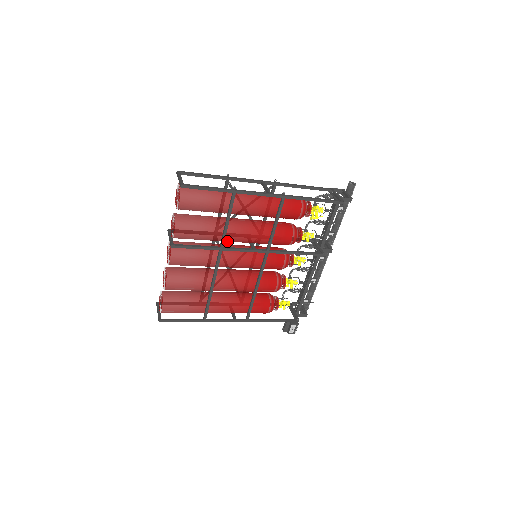
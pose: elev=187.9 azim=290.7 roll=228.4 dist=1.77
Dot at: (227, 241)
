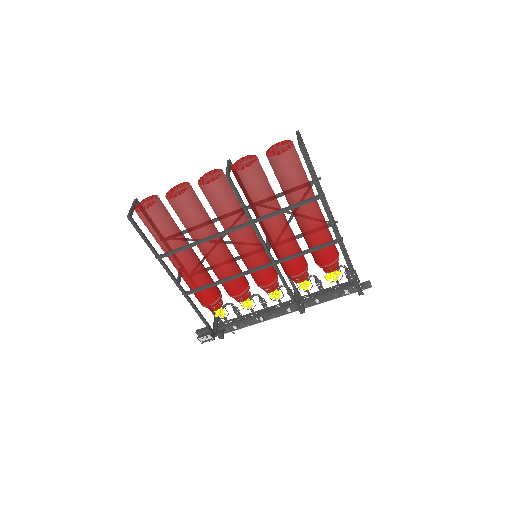
Dot at: (261, 222)
